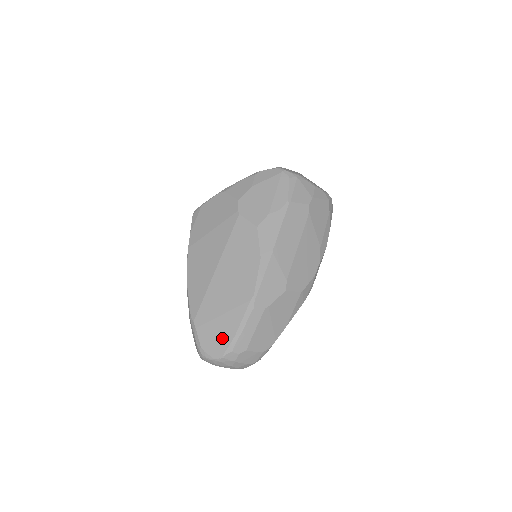
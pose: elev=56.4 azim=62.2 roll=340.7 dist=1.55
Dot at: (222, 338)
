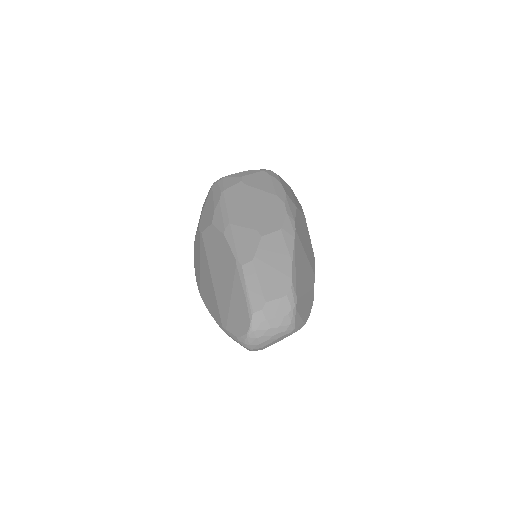
Dot at: (241, 312)
